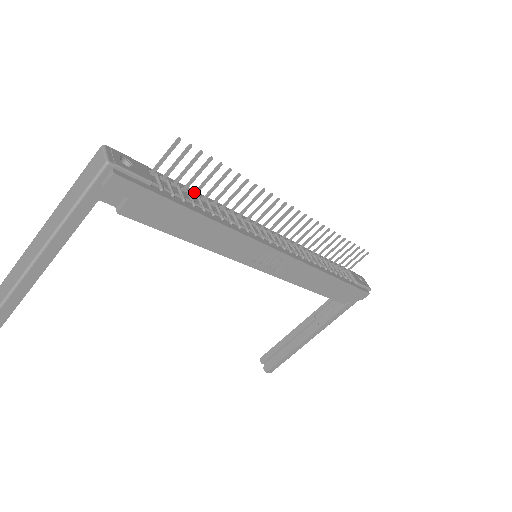
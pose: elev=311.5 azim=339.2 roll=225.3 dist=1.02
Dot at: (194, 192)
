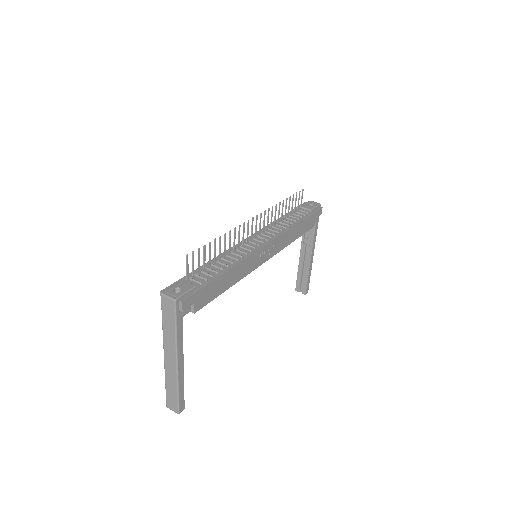
Dot at: (209, 266)
